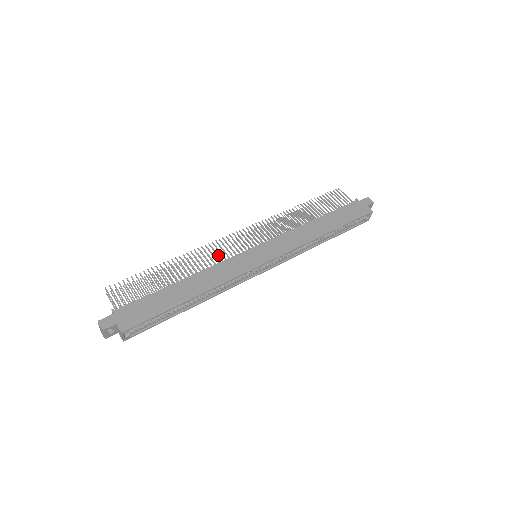
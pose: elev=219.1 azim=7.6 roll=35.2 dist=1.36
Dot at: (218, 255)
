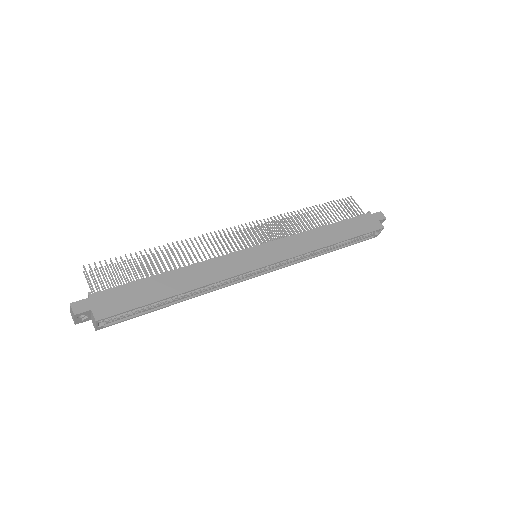
Dot at: (215, 248)
